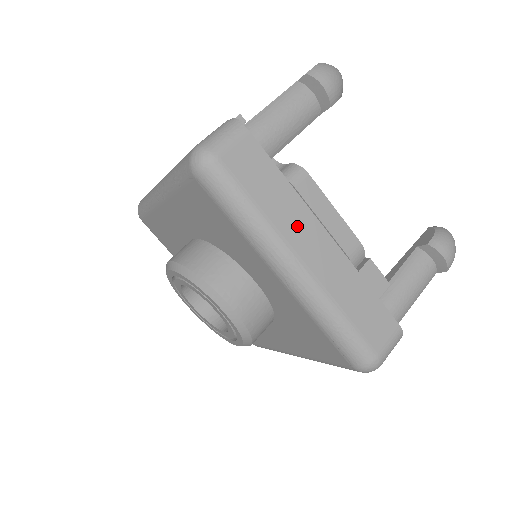
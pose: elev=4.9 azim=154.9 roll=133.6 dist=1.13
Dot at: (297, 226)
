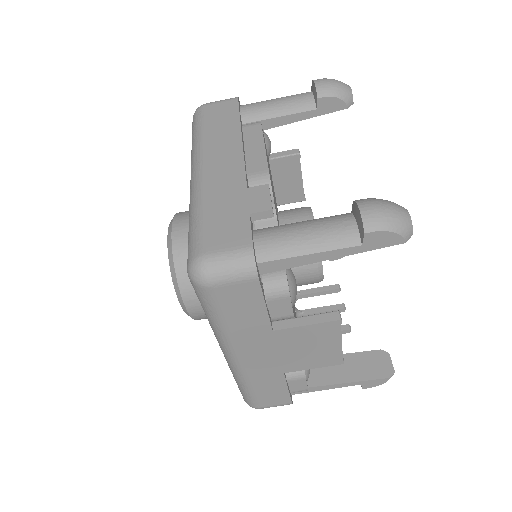
Dot at: (222, 146)
